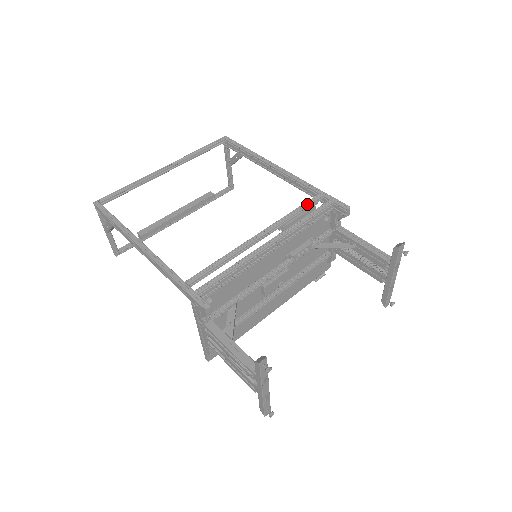
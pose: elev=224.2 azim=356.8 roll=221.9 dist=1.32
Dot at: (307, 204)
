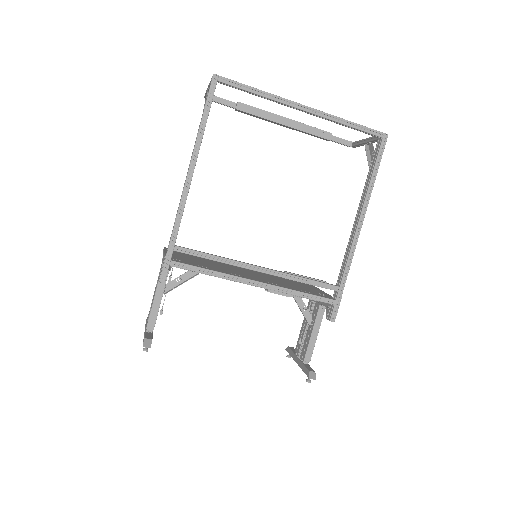
Dot at: (320, 285)
